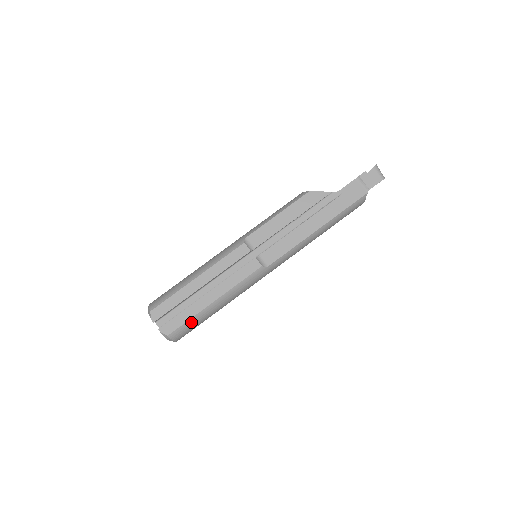
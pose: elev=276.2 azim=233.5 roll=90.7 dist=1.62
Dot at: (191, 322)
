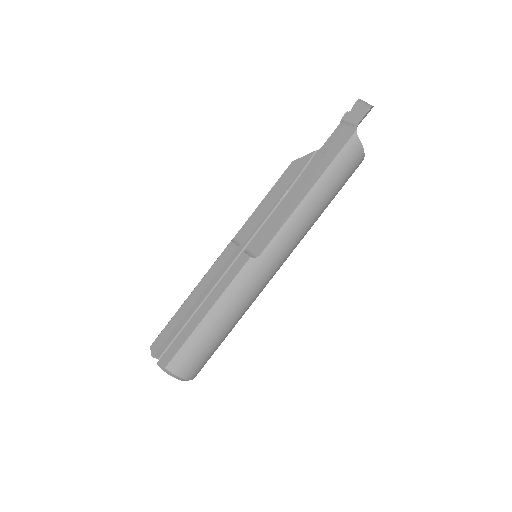
Dot at: (188, 346)
